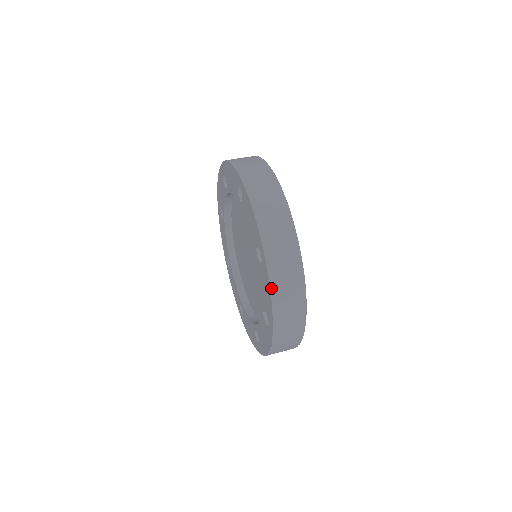
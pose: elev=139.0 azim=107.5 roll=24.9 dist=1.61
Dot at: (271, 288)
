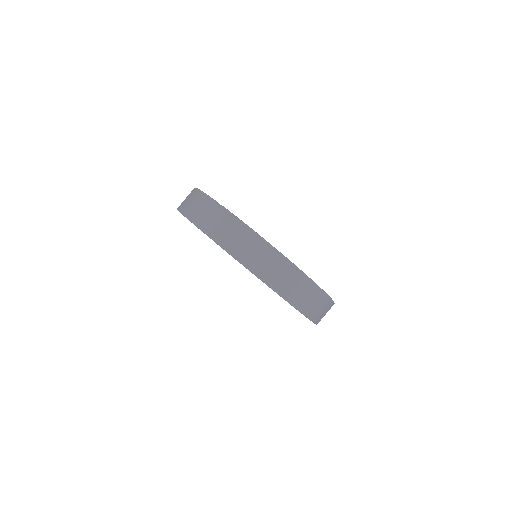
Dot at: occluded
